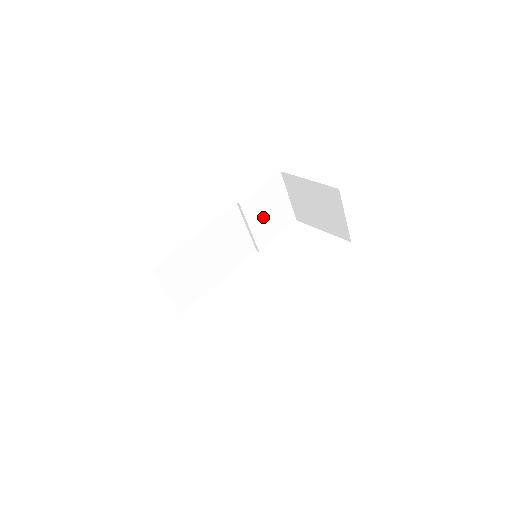
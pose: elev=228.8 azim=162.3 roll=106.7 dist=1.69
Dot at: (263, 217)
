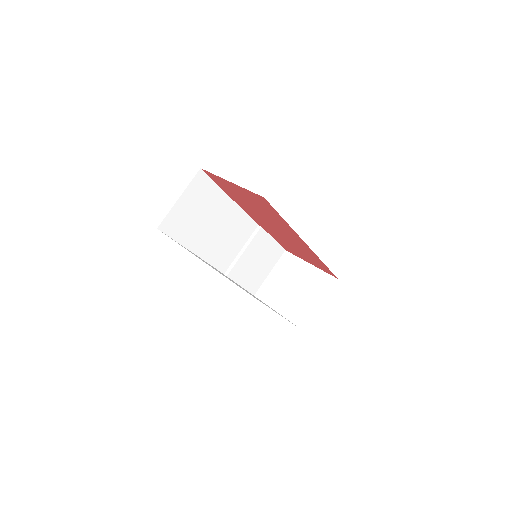
Dot at: (253, 259)
